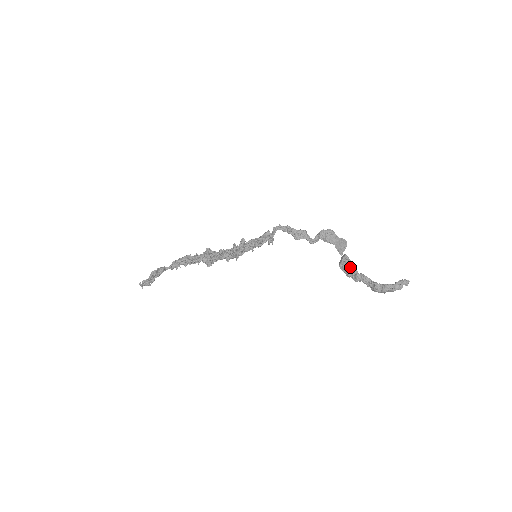
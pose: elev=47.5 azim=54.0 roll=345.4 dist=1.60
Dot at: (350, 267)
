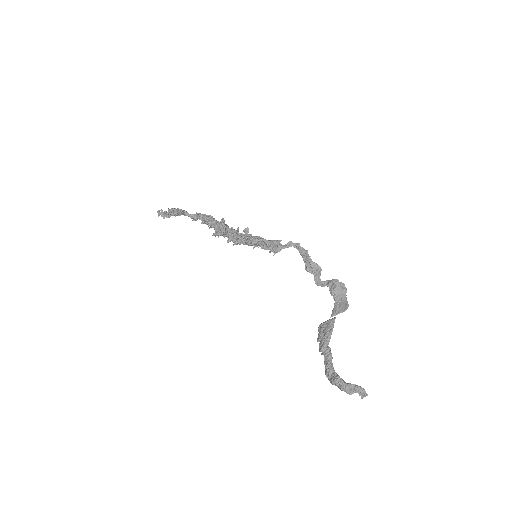
Dot at: (326, 333)
